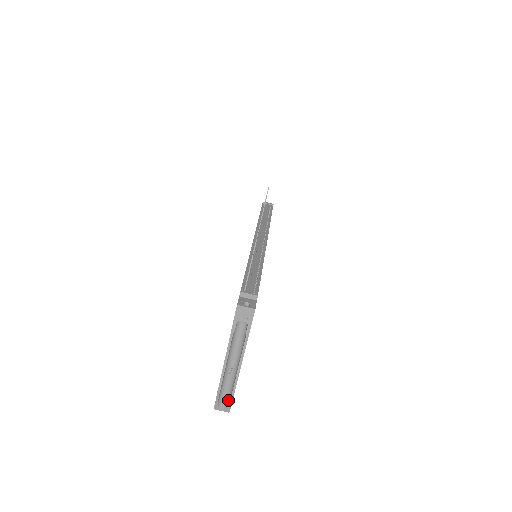
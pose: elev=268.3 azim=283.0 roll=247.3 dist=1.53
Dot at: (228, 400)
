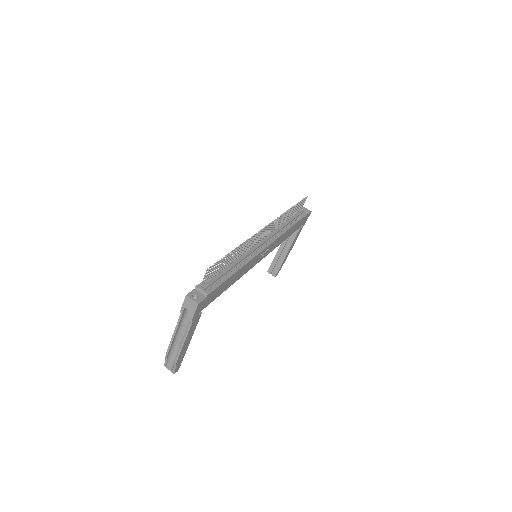
Dot at: (174, 364)
